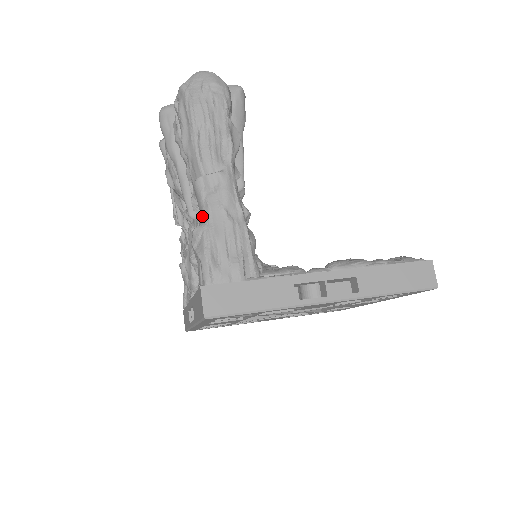
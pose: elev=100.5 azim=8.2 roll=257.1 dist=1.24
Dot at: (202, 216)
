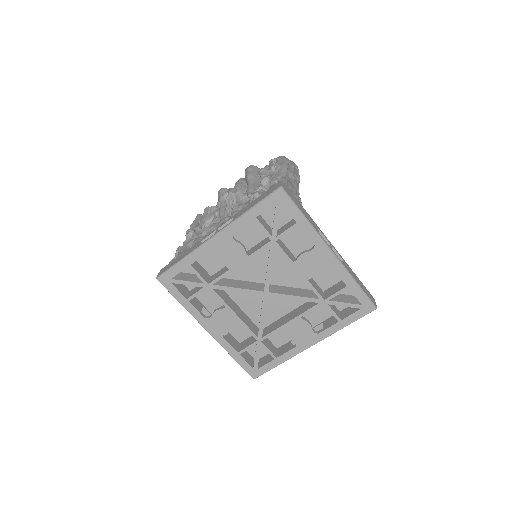
Dot at: occluded
